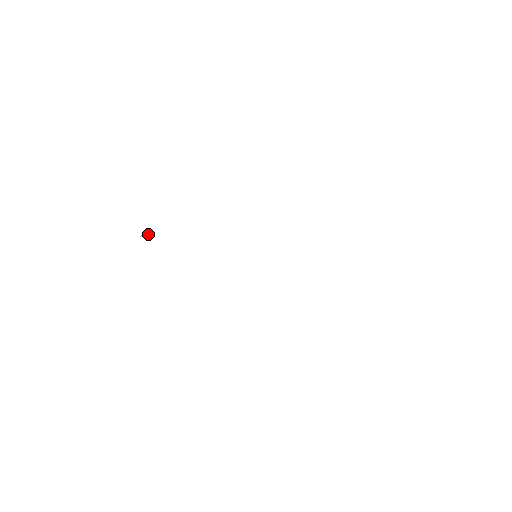
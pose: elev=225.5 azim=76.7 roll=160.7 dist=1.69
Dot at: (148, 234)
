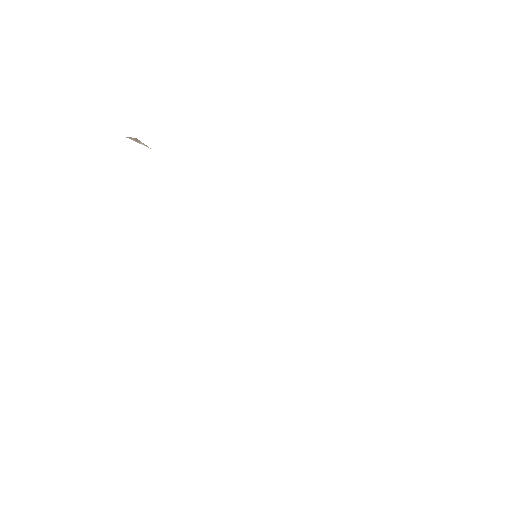
Dot at: (141, 142)
